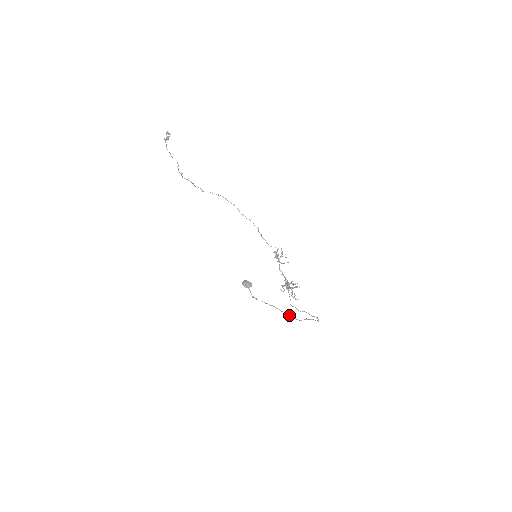
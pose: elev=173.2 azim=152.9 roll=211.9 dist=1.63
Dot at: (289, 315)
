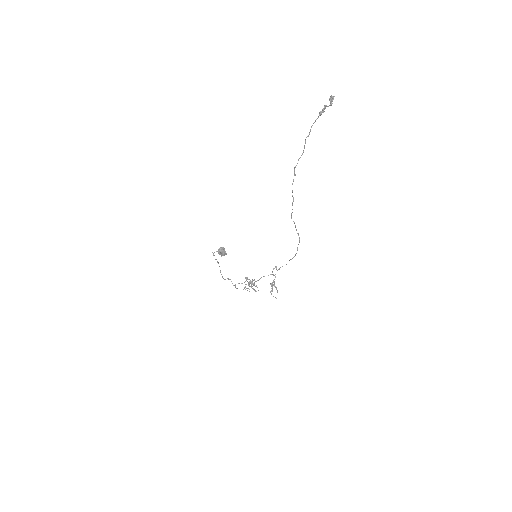
Dot at: occluded
